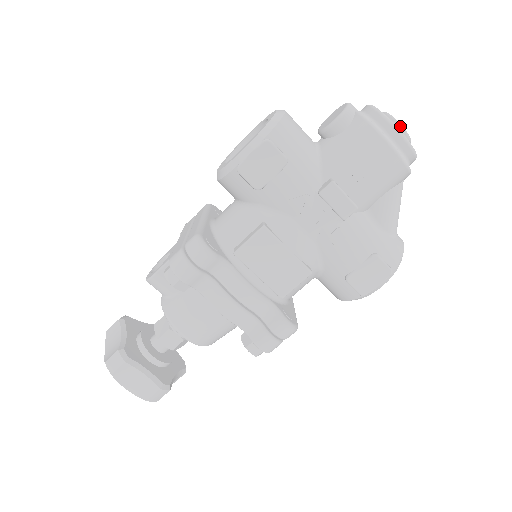
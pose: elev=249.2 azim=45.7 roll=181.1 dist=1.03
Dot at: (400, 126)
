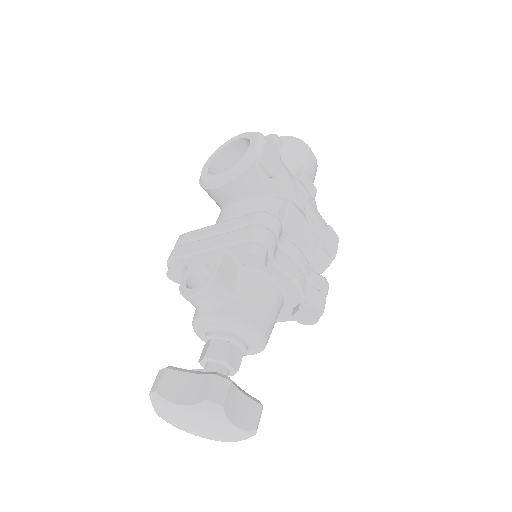
Dot at: occluded
